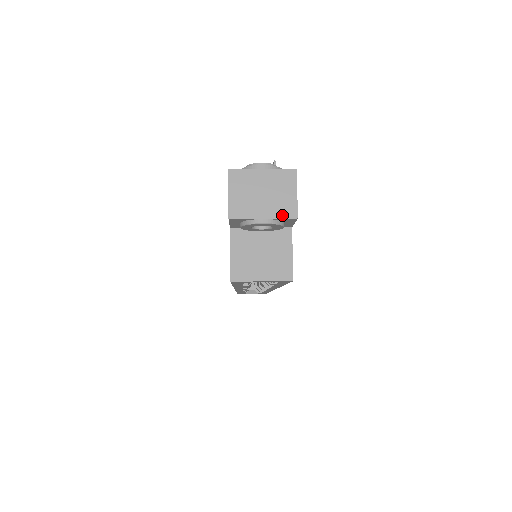
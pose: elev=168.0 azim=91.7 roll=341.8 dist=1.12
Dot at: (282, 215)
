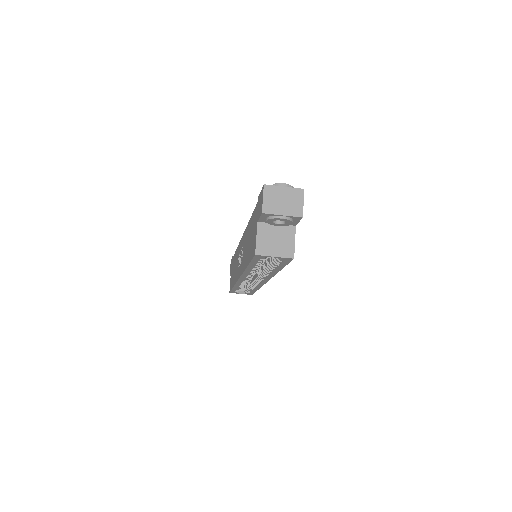
Dot at: (294, 215)
